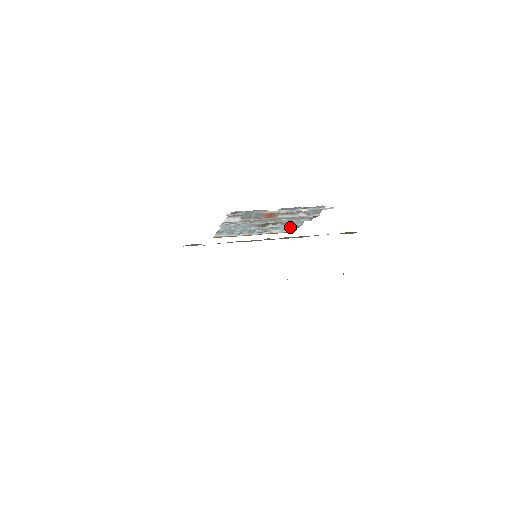
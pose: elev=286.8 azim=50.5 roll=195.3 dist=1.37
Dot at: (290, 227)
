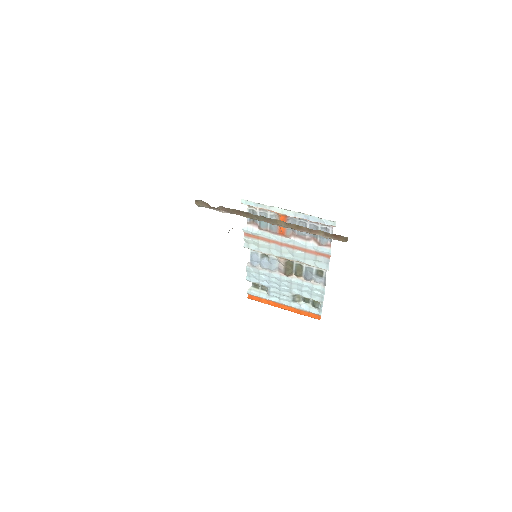
Dot at: (315, 293)
